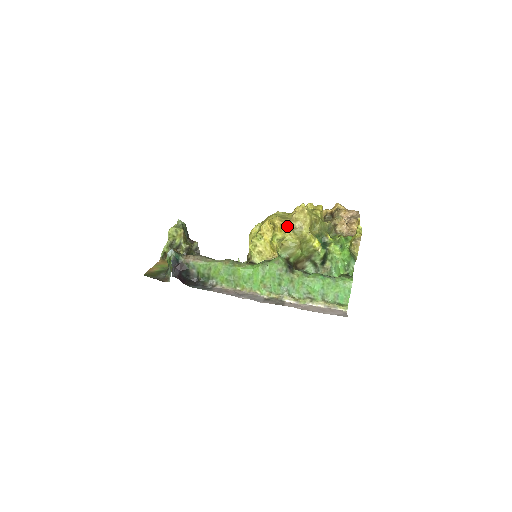
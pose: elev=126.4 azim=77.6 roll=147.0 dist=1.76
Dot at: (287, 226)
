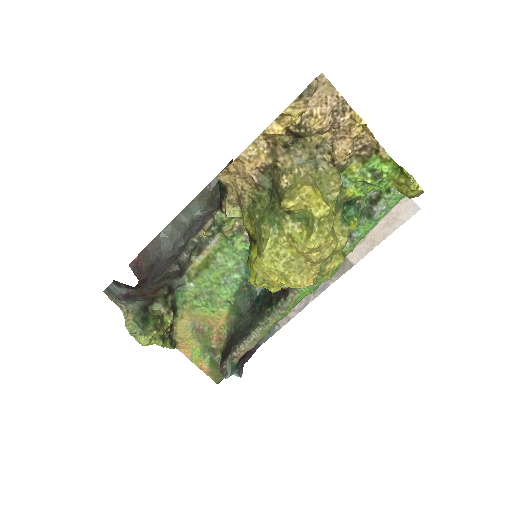
Dot at: (318, 273)
